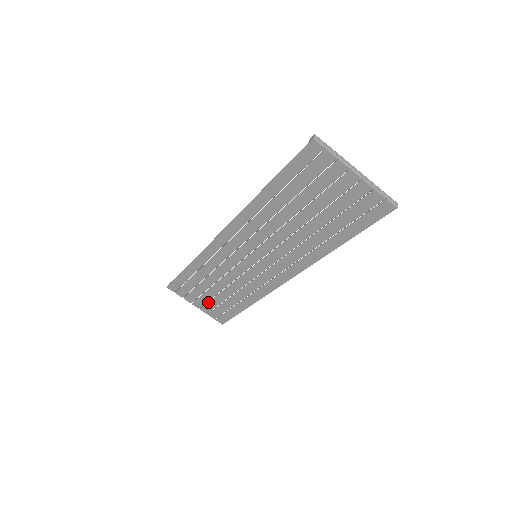
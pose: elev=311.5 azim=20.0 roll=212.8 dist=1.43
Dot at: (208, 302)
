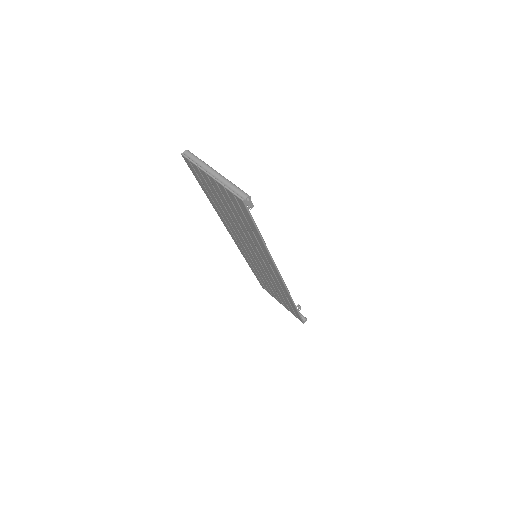
Dot at: (282, 301)
